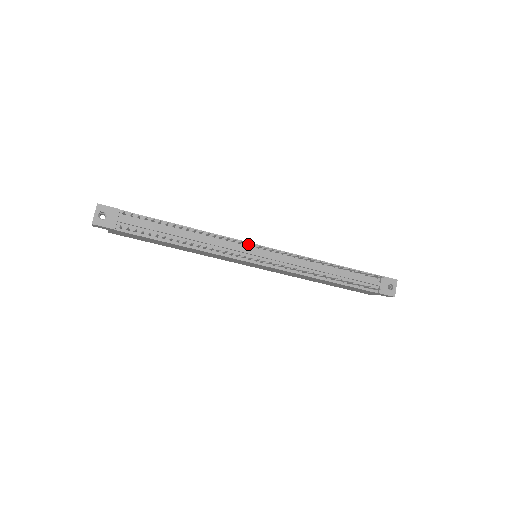
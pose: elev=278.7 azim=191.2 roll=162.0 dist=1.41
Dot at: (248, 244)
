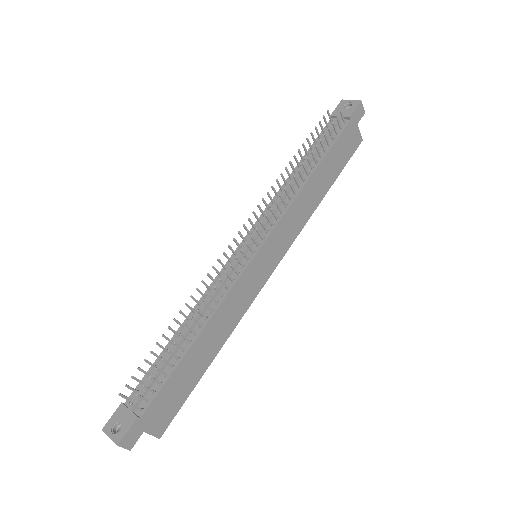
Dot at: (231, 259)
